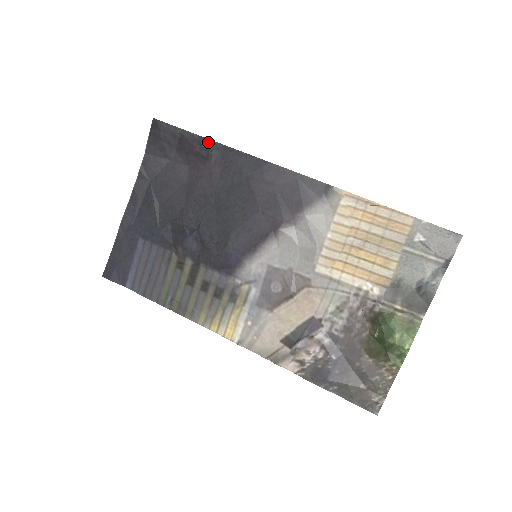
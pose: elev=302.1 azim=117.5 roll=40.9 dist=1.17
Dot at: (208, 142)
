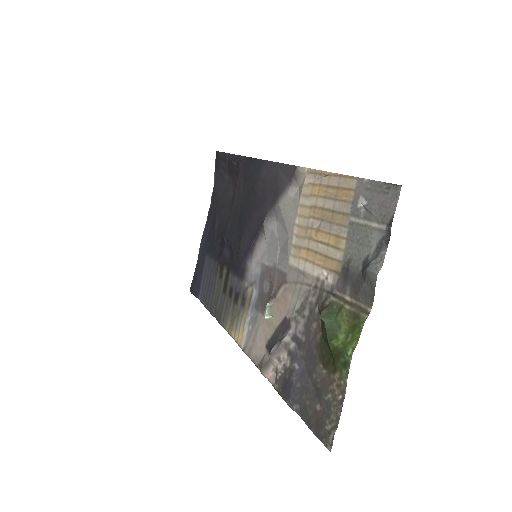
Dot at: (240, 158)
